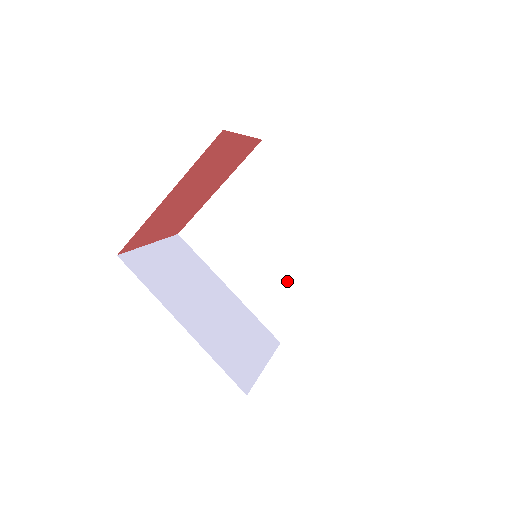
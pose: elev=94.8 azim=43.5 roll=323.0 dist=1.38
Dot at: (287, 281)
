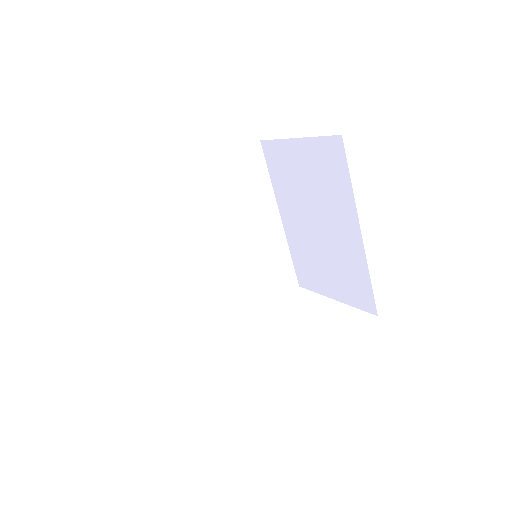
Dot at: (224, 286)
